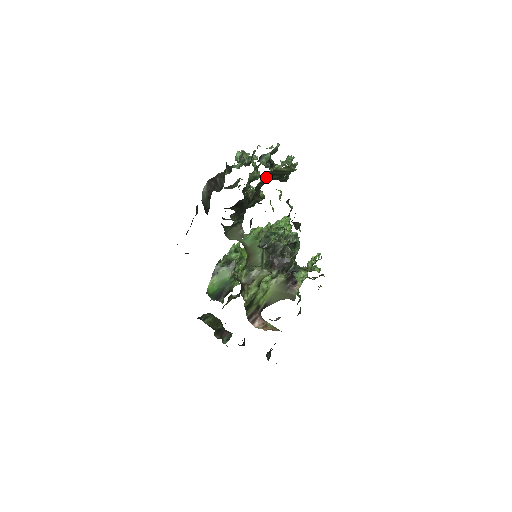
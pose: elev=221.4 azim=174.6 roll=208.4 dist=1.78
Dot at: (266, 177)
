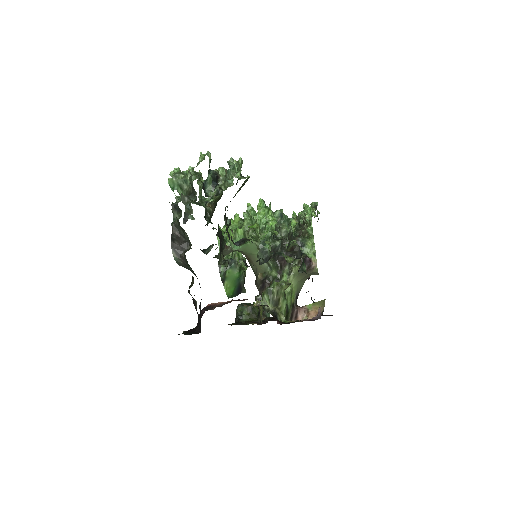
Dot at: occluded
